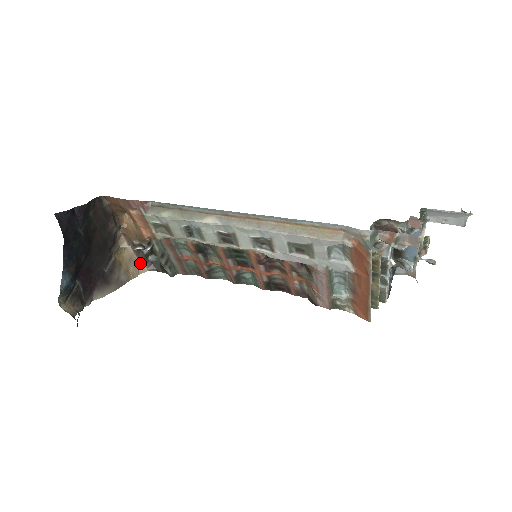
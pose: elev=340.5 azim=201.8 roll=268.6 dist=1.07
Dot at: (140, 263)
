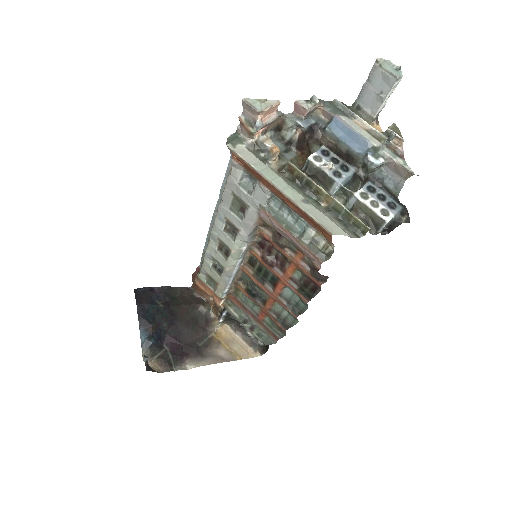
Dot at: (250, 347)
